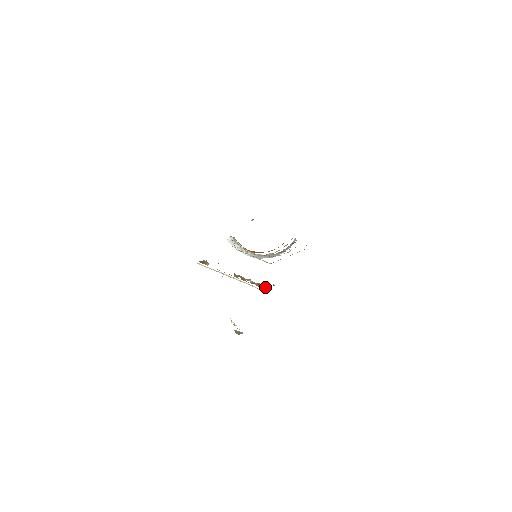
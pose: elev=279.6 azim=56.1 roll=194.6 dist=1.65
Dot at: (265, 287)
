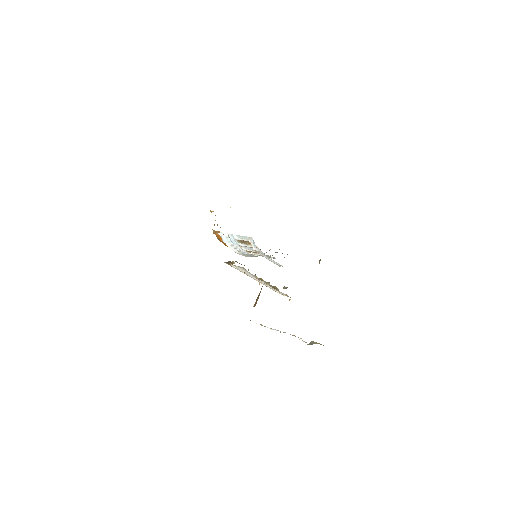
Dot at: (278, 290)
